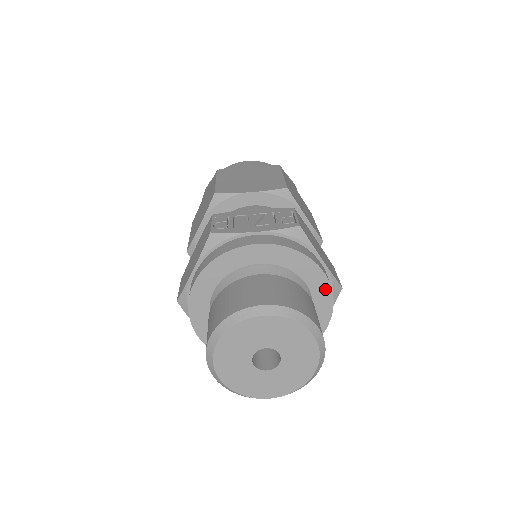
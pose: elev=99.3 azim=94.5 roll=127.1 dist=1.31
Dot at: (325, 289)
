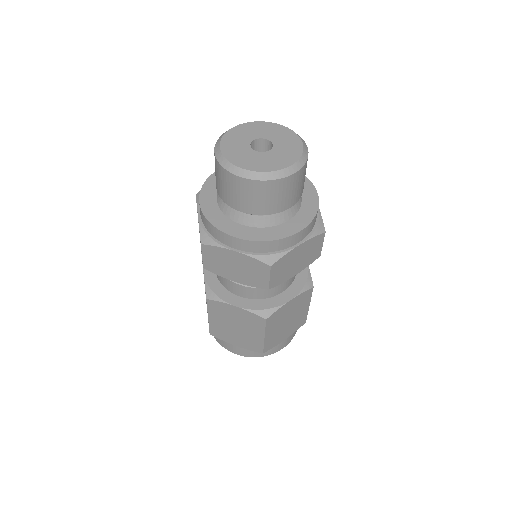
Dot at: occluded
